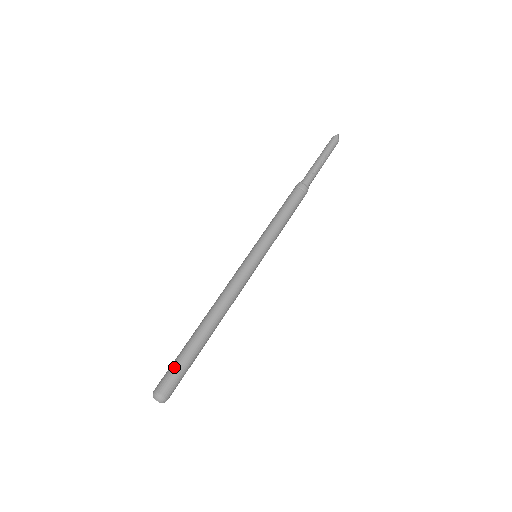
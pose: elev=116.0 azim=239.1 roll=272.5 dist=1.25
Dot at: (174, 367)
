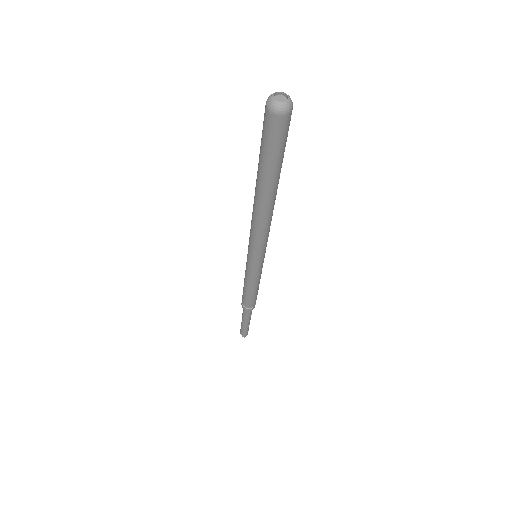
Dot at: occluded
